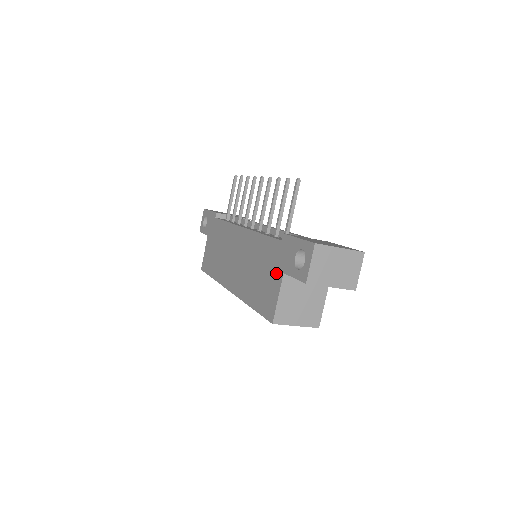
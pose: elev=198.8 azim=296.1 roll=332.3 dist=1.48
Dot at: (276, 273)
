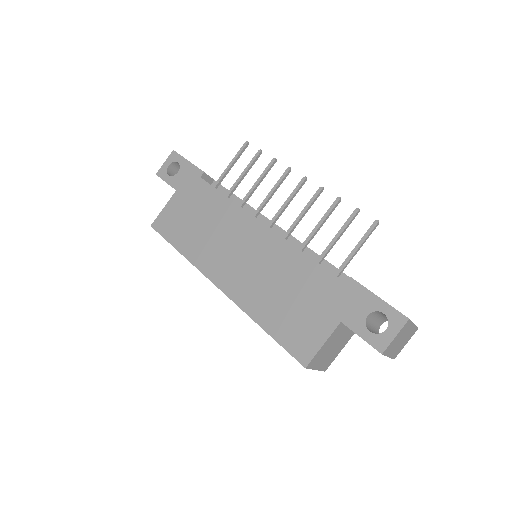
Dot at: (326, 315)
